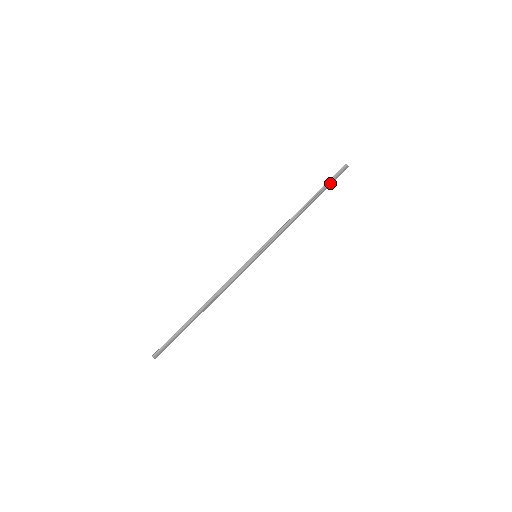
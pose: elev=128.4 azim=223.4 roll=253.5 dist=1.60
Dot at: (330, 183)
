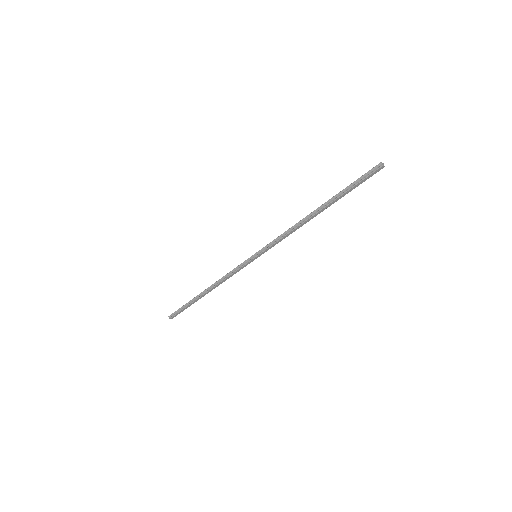
Dot at: (352, 187)
